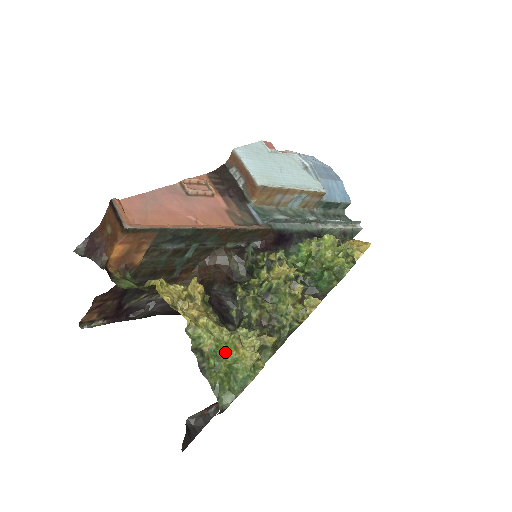
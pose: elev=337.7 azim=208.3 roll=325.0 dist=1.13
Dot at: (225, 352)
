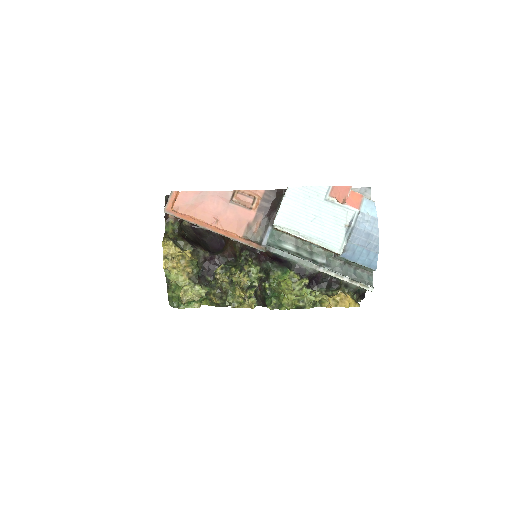
Dot at: (180, 289)
